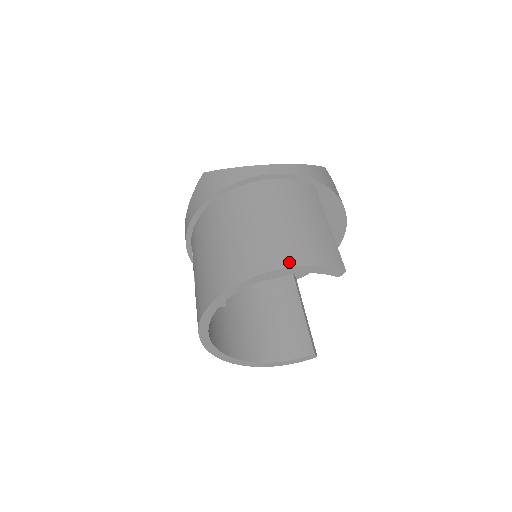
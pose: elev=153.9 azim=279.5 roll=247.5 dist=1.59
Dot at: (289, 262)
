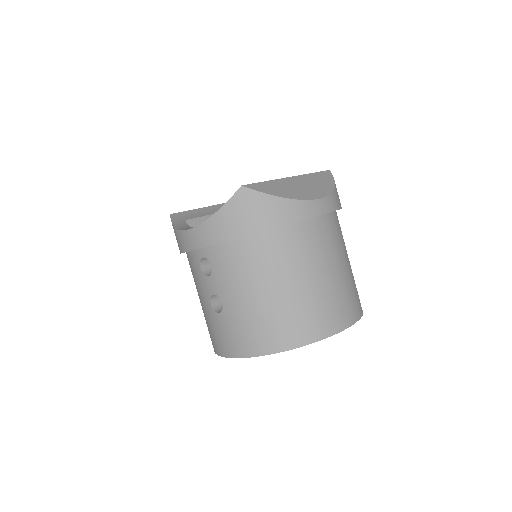
Dot at: (344, 324)
